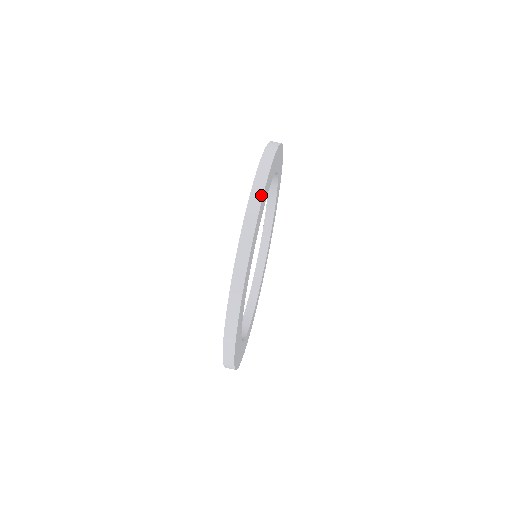
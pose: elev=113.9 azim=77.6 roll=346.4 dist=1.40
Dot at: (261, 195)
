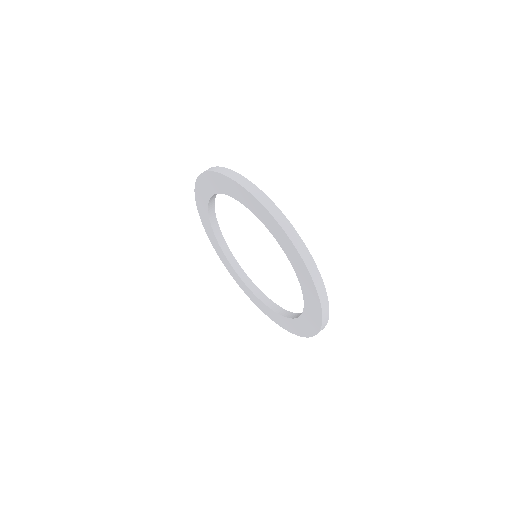
Dot at: (225, 169)
